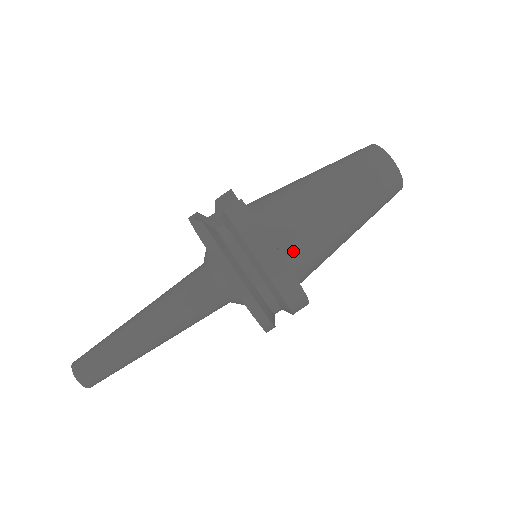
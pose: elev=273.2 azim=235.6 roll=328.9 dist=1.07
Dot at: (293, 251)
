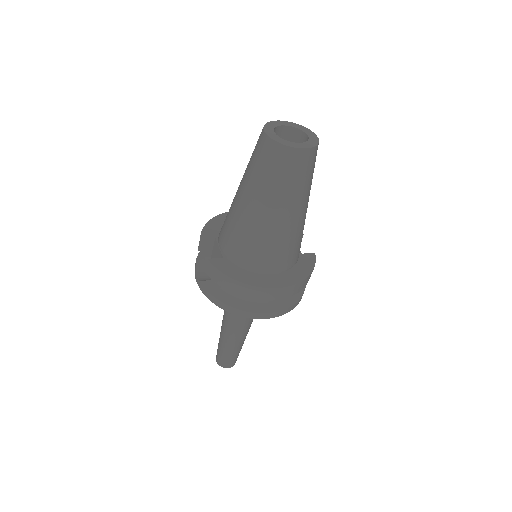
Dot at: (268, 265)
